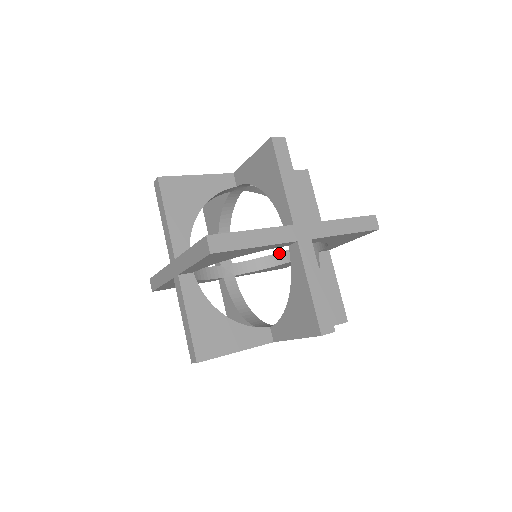
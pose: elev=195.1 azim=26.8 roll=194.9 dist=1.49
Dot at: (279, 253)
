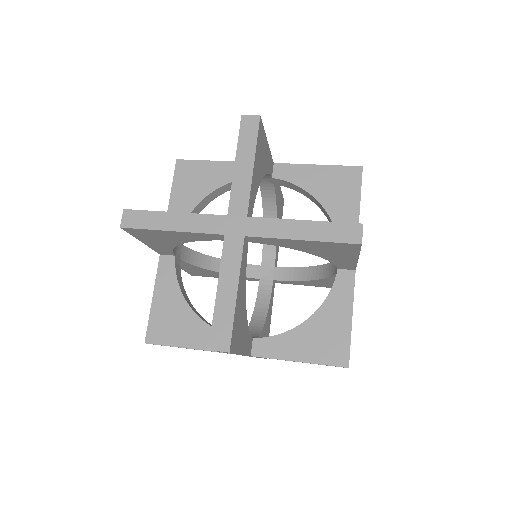
Dot at: occluded
